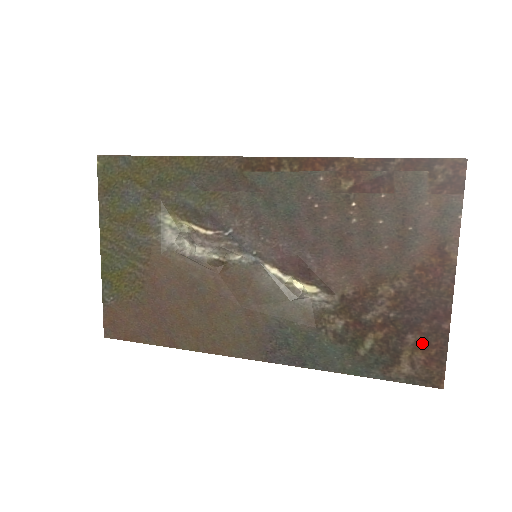
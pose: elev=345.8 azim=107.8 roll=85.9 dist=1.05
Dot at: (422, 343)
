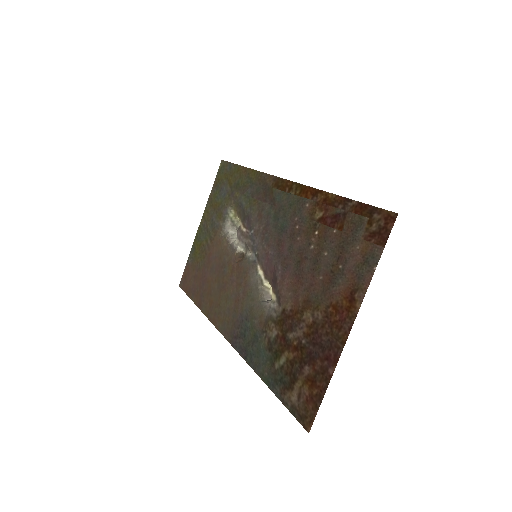
Dot at: (311, 379)
